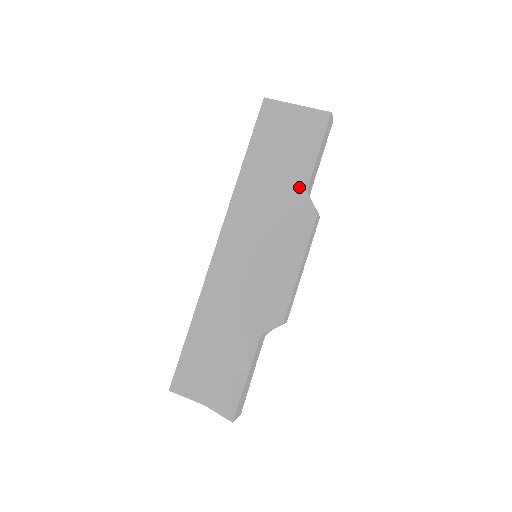
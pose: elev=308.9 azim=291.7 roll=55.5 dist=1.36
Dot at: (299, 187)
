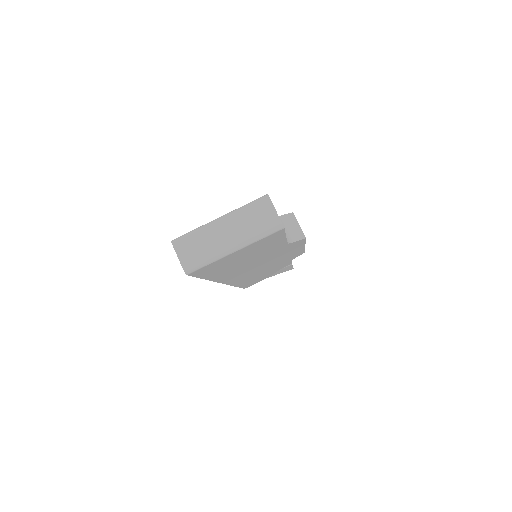
Dot at: (279, 248)
